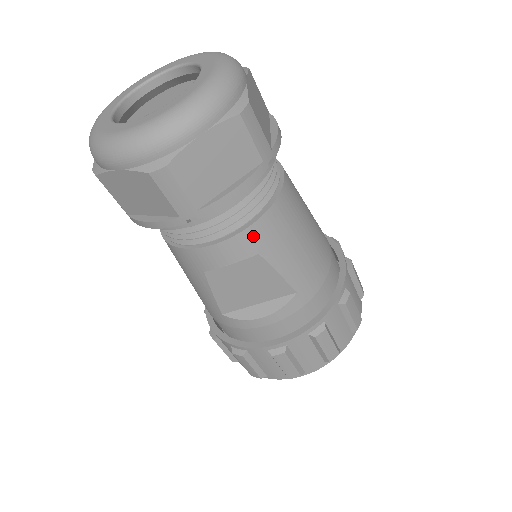
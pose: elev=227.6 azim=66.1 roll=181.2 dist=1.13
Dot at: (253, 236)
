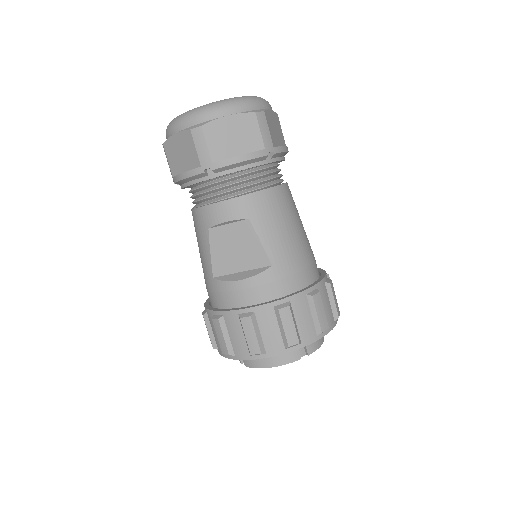
Dot at: (248, 203)
